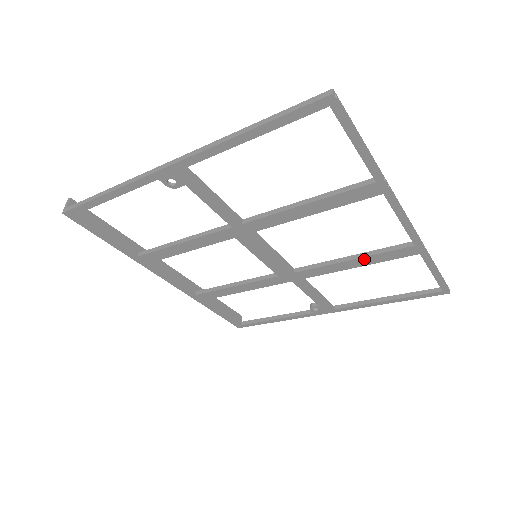
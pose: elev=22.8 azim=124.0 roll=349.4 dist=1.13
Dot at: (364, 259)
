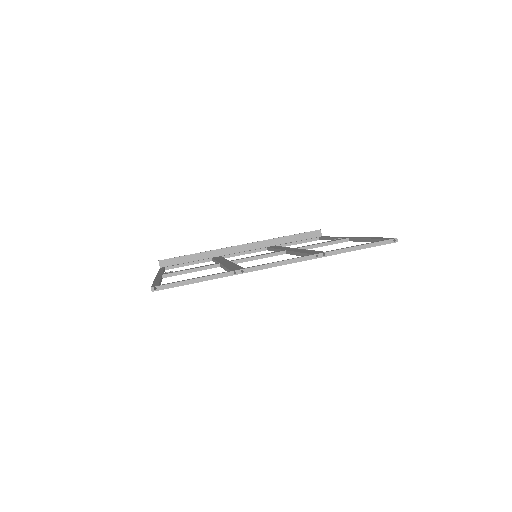
Dot at: occluded
